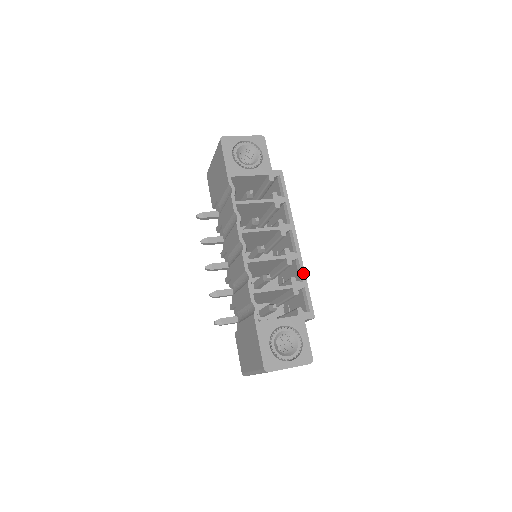
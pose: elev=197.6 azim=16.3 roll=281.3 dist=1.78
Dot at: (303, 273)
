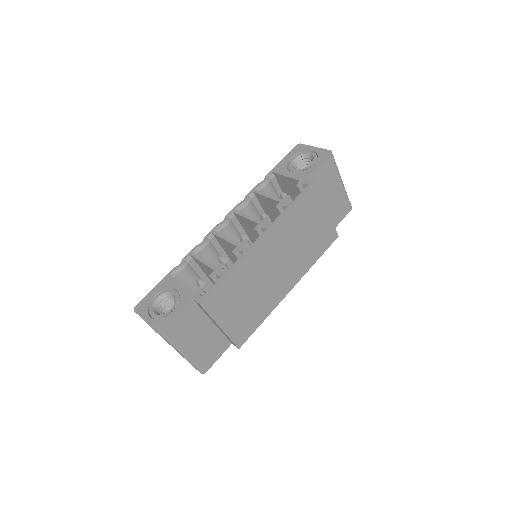
Dot at: (234, 265)
